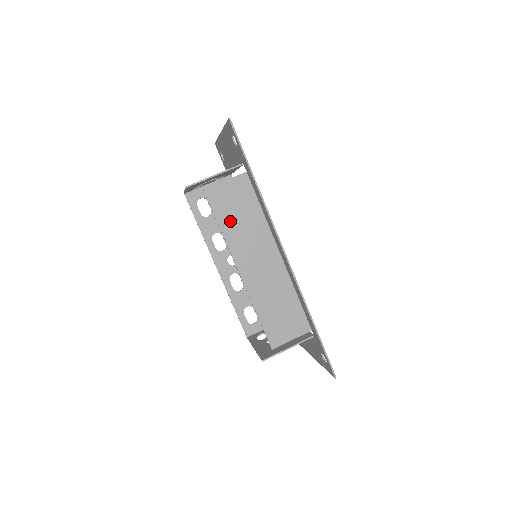
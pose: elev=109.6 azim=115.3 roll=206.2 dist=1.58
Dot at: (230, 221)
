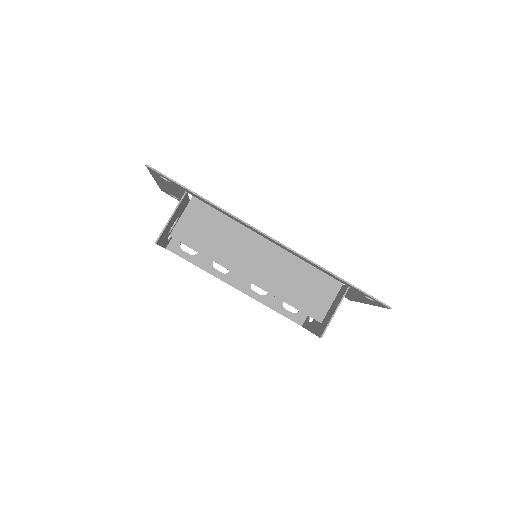
Dot at: (209, 245)
